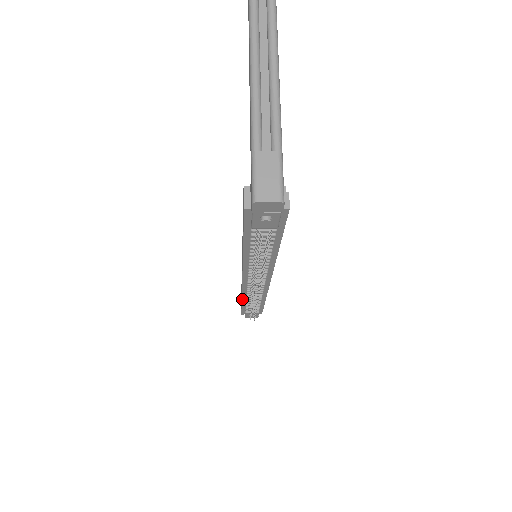
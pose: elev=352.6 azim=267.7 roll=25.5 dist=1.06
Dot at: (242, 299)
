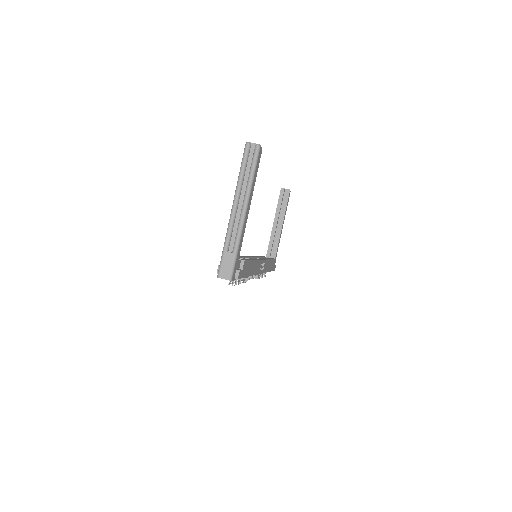
Dot at: occluded
